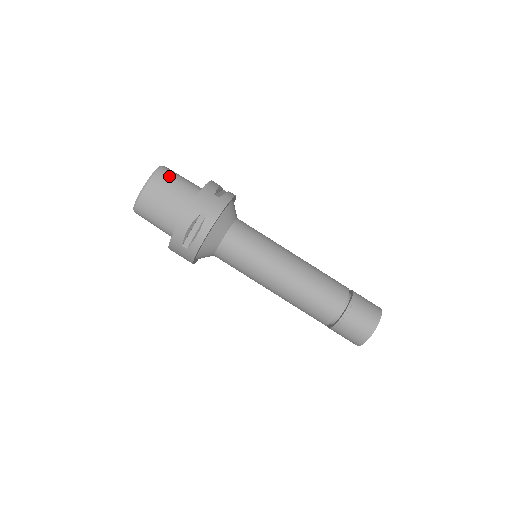
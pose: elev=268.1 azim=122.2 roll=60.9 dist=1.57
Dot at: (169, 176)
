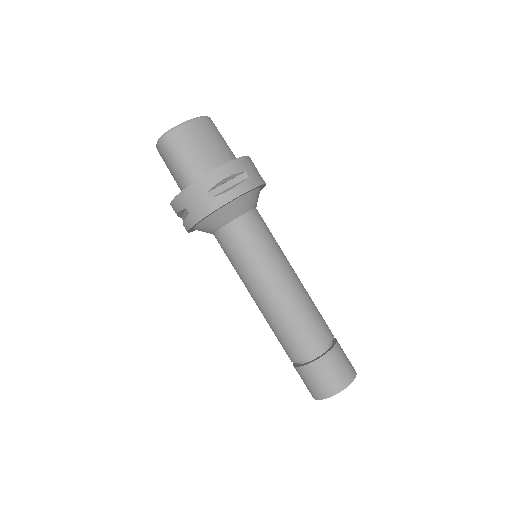
Dot at: (217, 129)
